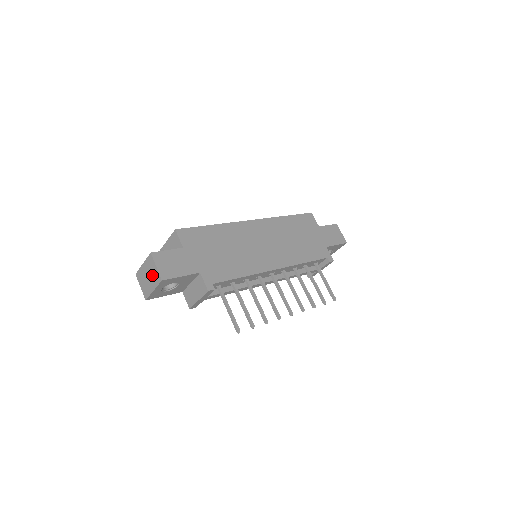
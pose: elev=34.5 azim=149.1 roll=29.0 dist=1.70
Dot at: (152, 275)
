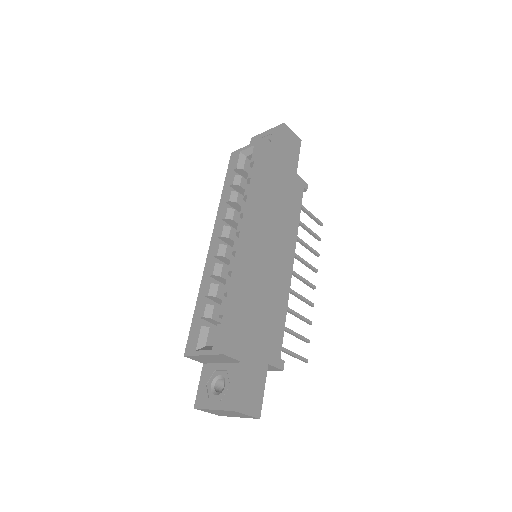
Dot at: (237, 415)
